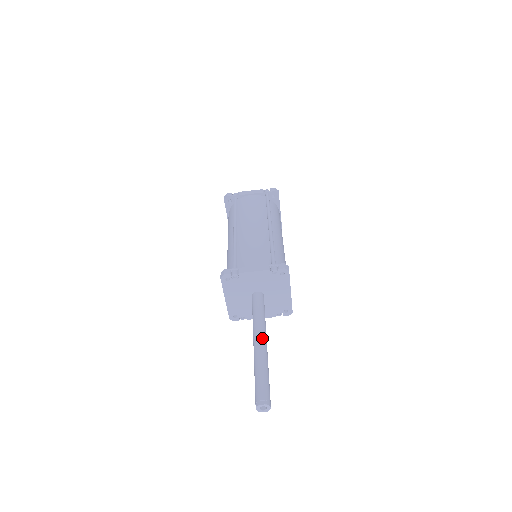
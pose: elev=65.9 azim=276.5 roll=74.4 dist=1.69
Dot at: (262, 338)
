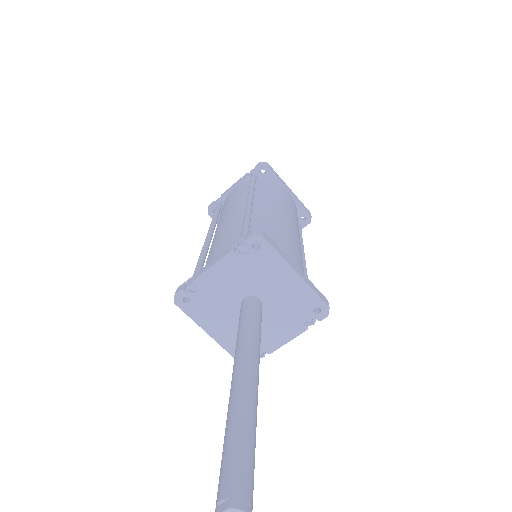
Dot at: (241, 367)
